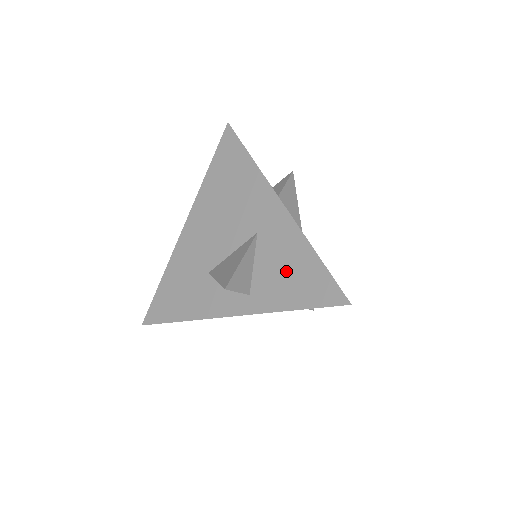
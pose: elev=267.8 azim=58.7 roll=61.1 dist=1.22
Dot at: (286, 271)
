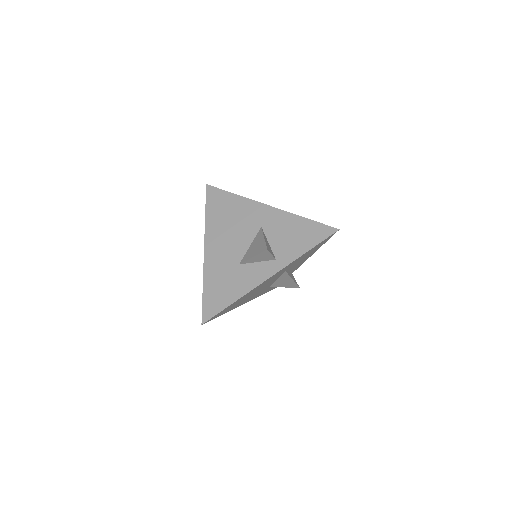
Dot at: (292, 235)
